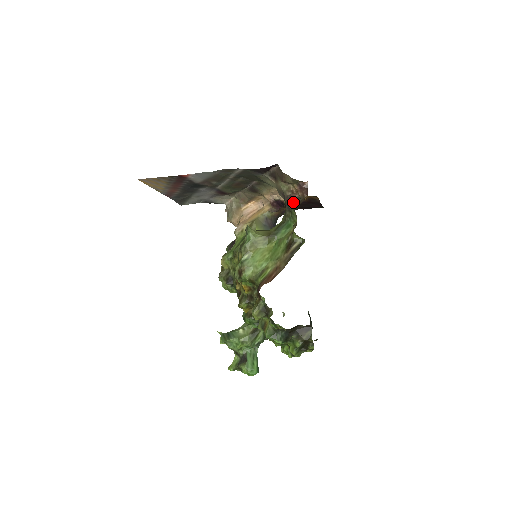
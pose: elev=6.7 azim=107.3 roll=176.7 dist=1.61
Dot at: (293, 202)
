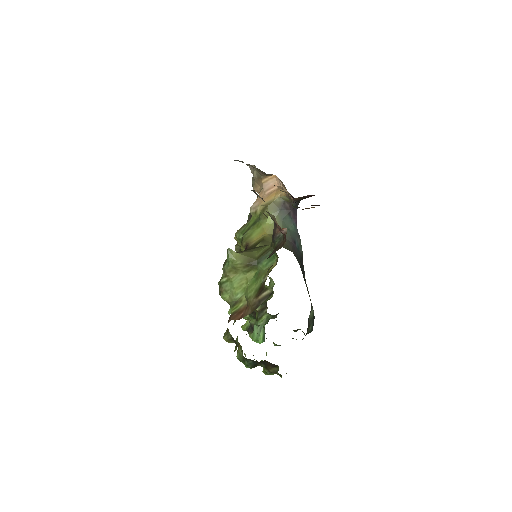
Dot at: (277, 236)
